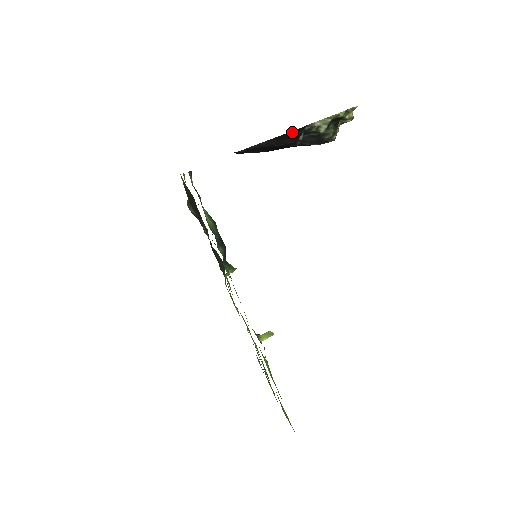
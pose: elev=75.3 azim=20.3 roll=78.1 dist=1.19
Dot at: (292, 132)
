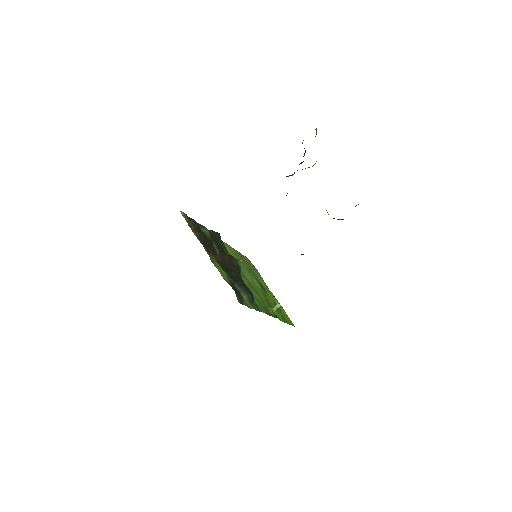
Dot at: occluded
